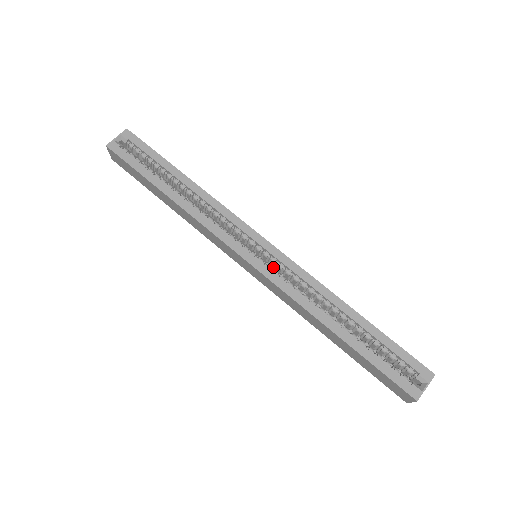
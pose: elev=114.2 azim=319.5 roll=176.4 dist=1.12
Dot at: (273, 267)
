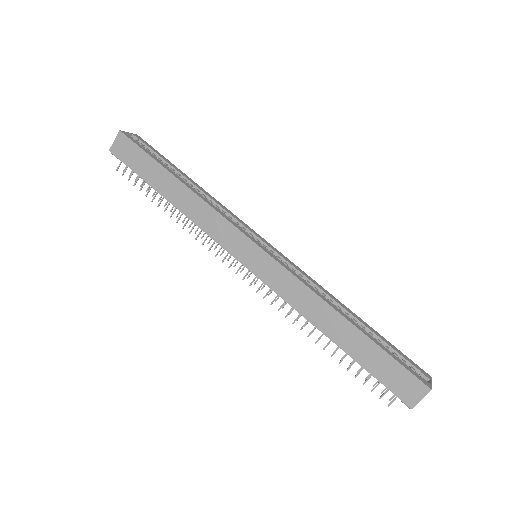
Dot at: occluded
